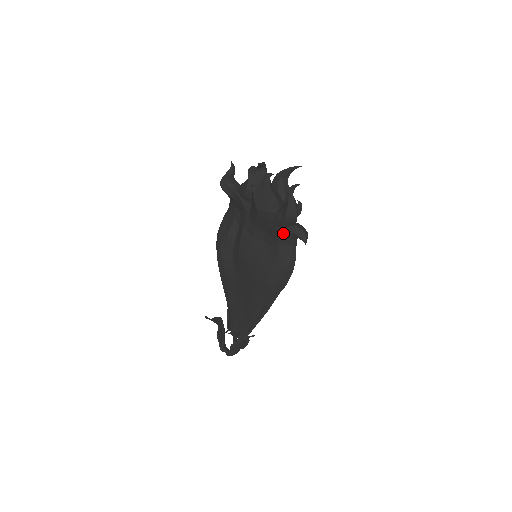
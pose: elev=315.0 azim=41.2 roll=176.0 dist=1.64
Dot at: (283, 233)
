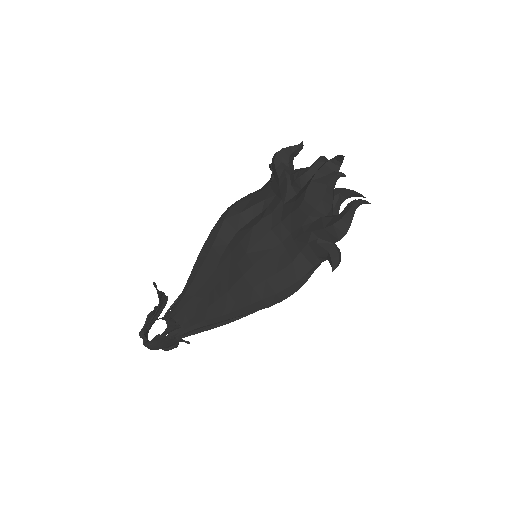
Dot at: (314, 244)
